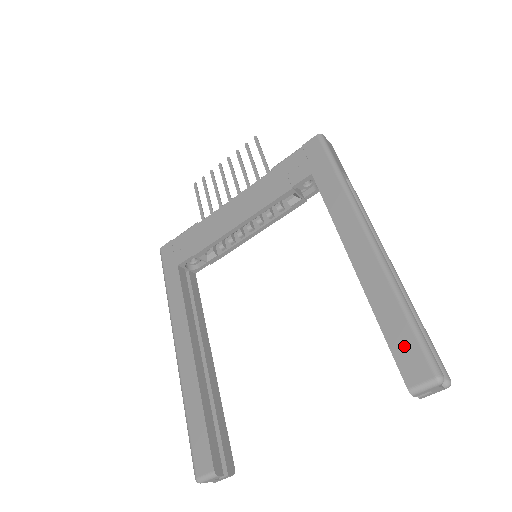
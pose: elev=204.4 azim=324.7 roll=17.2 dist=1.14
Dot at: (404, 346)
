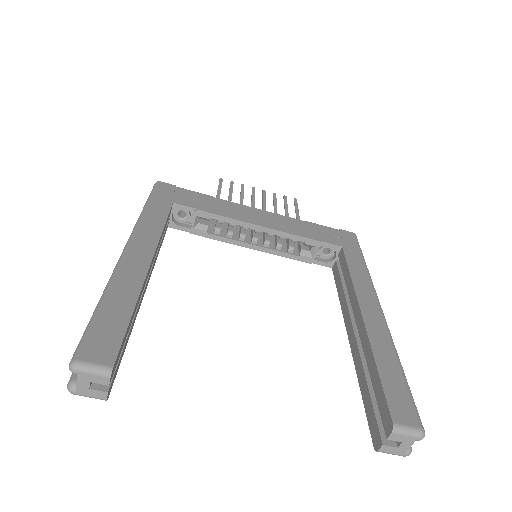
Dot at: (397, 391)
